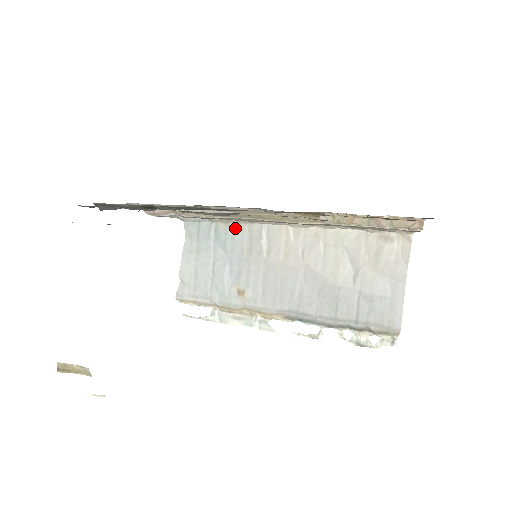
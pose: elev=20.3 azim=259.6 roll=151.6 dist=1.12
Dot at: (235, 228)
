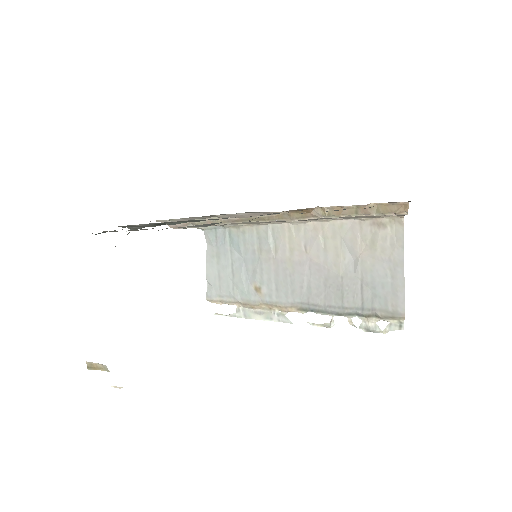
Dot at: (245, 231)
